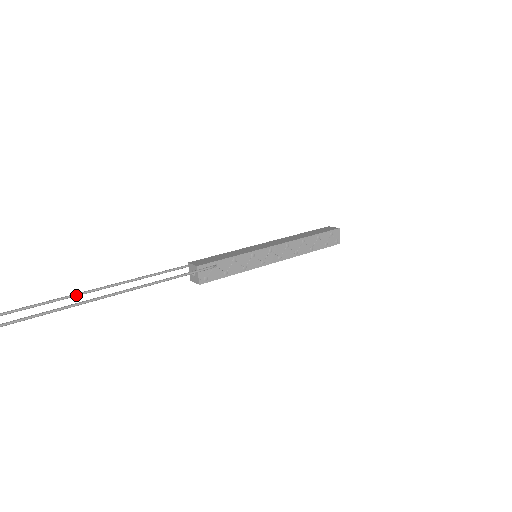
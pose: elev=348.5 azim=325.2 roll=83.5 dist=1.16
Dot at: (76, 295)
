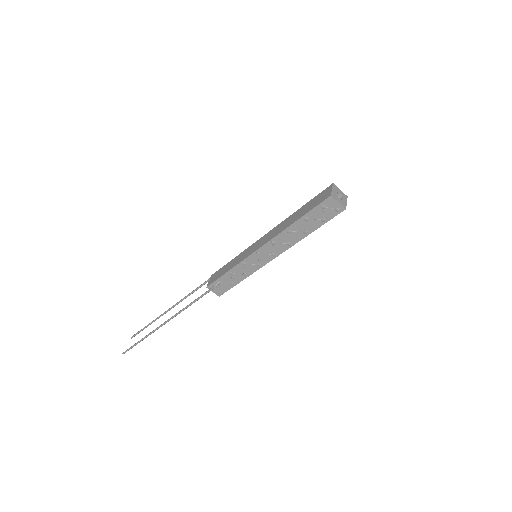
Dot at: occluded
